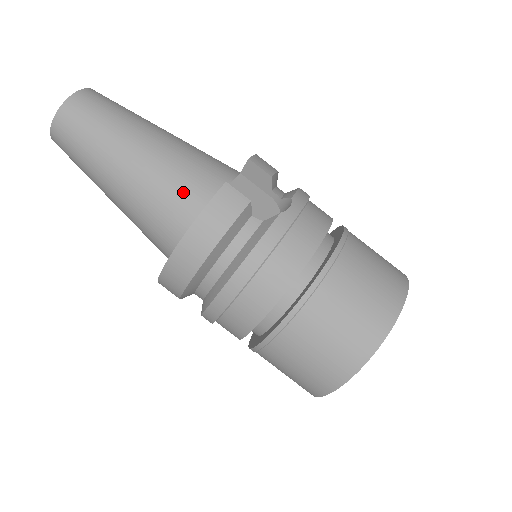
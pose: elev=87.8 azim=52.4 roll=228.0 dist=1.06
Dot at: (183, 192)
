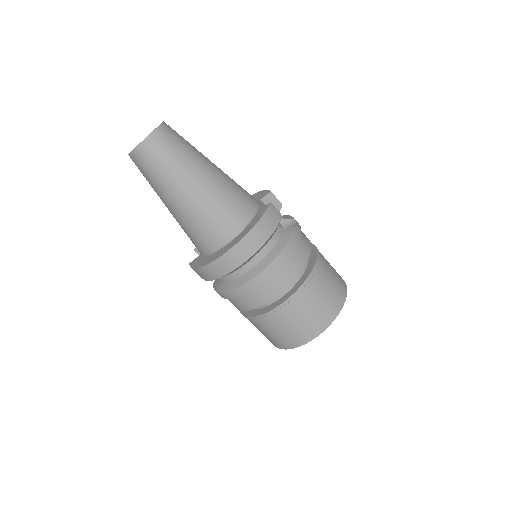
Dot at: (238, 205)
